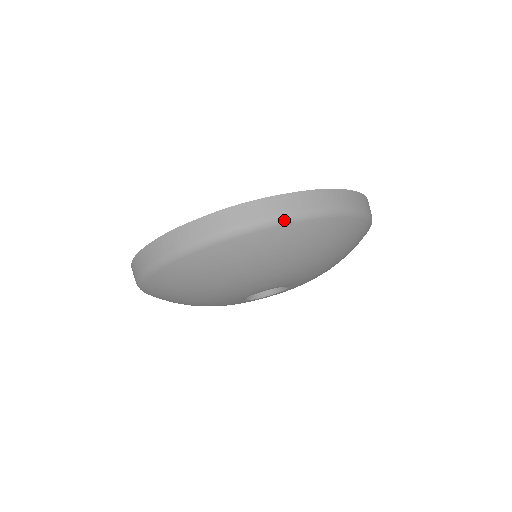
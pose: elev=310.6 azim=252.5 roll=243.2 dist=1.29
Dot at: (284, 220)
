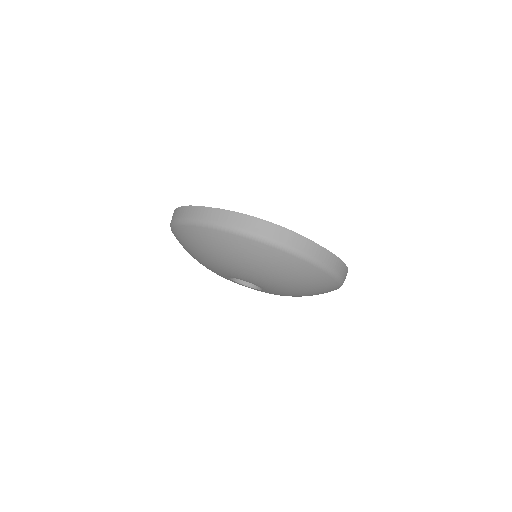
Dot at: (212, 225)
